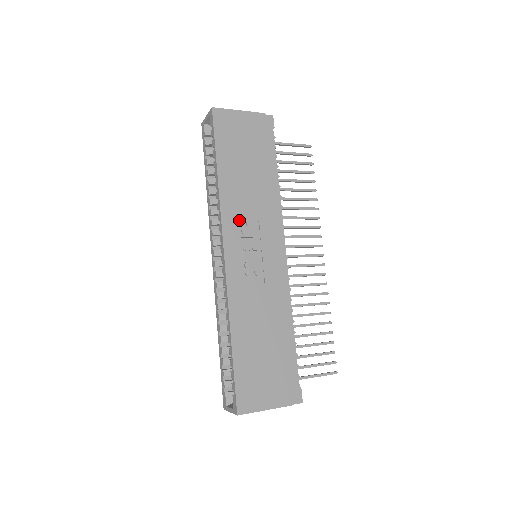
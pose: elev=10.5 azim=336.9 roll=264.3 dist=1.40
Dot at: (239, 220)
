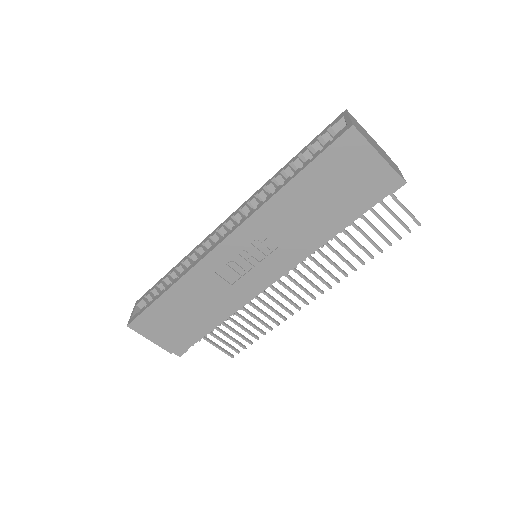
Dot at: (262, 232)
